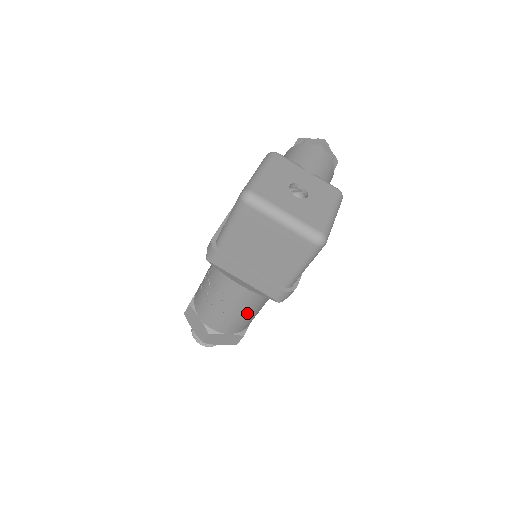
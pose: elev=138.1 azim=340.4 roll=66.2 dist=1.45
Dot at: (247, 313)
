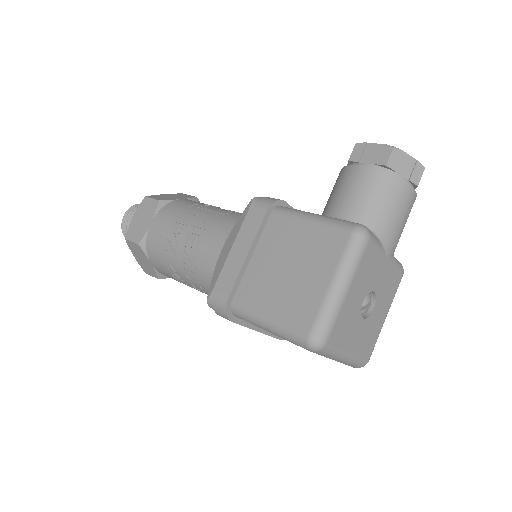
Dot at: occluded
